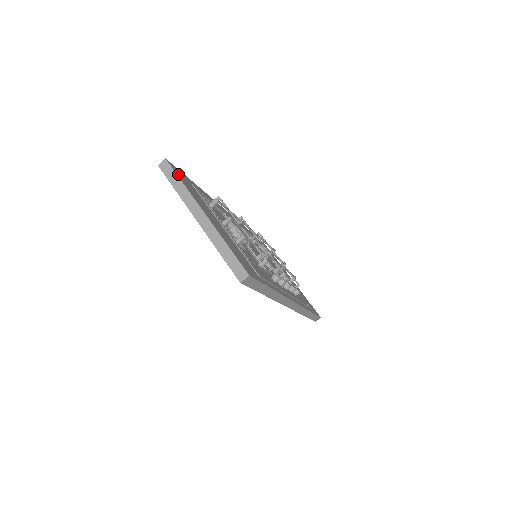
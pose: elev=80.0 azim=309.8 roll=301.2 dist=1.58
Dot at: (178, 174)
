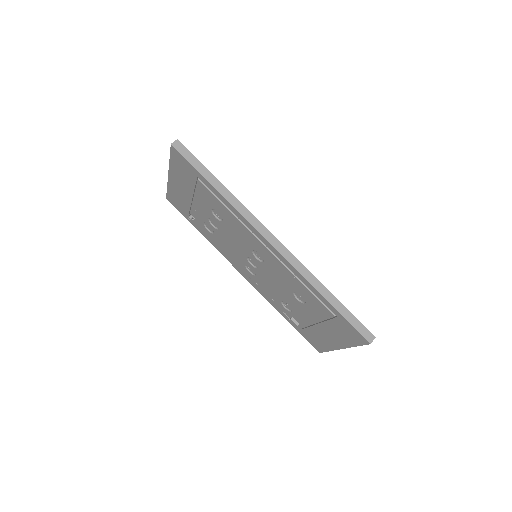
Dot at: occluded
